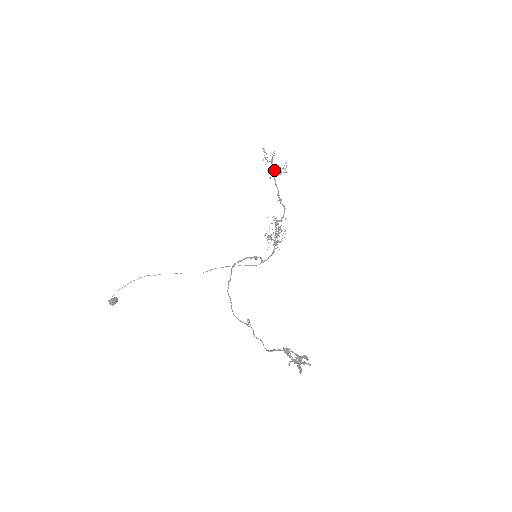
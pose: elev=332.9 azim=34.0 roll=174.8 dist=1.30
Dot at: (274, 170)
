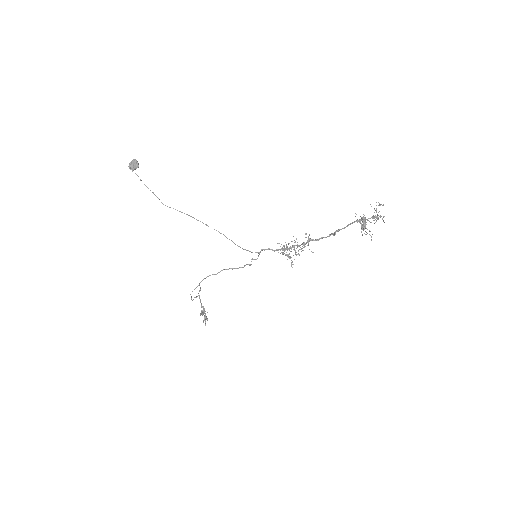
Dot at: (363, 223)
